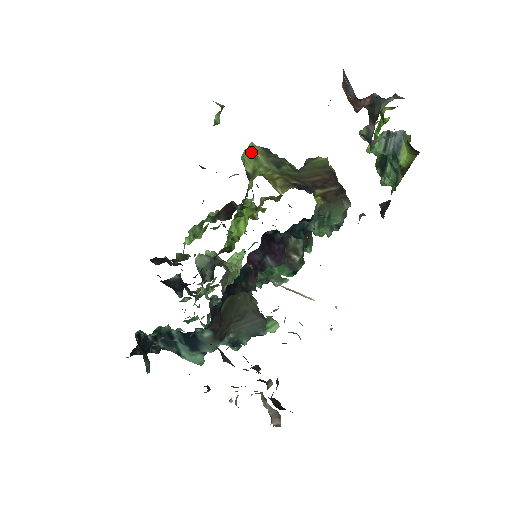
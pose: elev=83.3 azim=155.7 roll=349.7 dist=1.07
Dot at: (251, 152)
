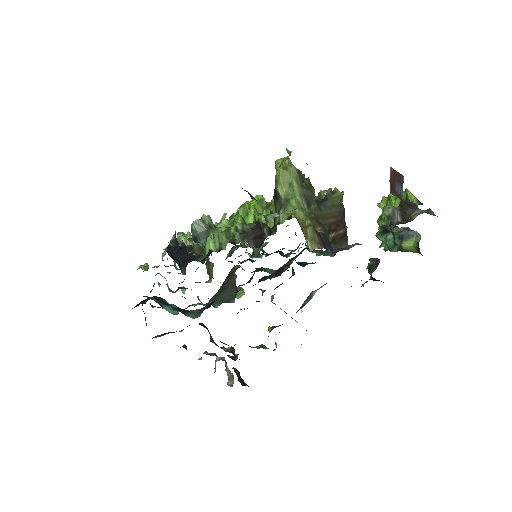
Dot at: (288, 174)
